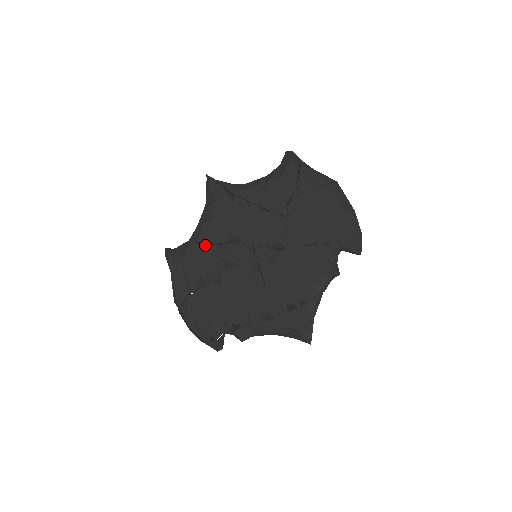
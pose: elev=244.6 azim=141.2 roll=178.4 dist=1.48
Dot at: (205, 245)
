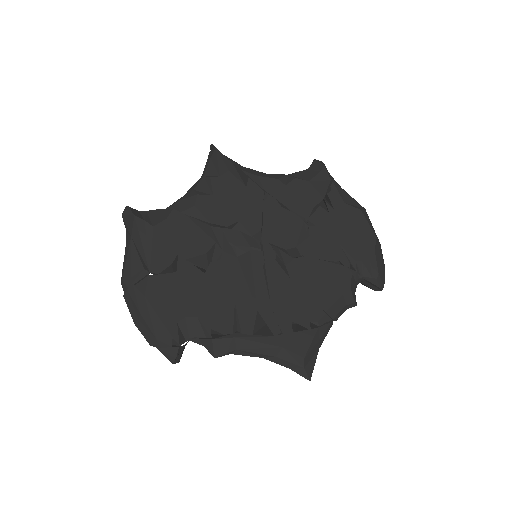
Dot at: (194, 220)
